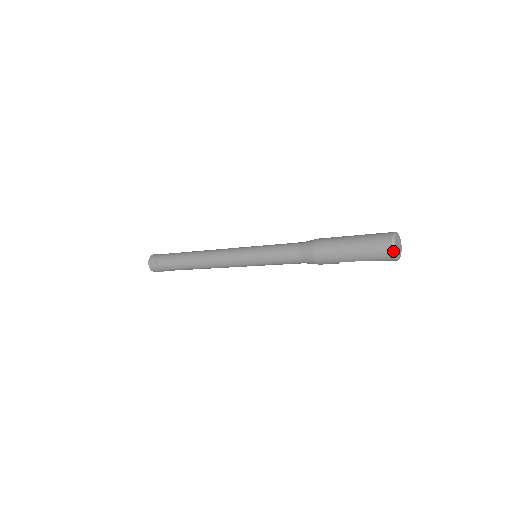
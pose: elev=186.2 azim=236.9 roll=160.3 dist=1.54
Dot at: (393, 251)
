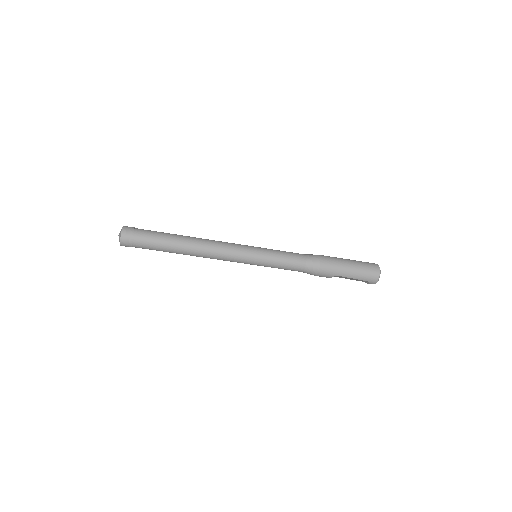
Dot at: occluded
